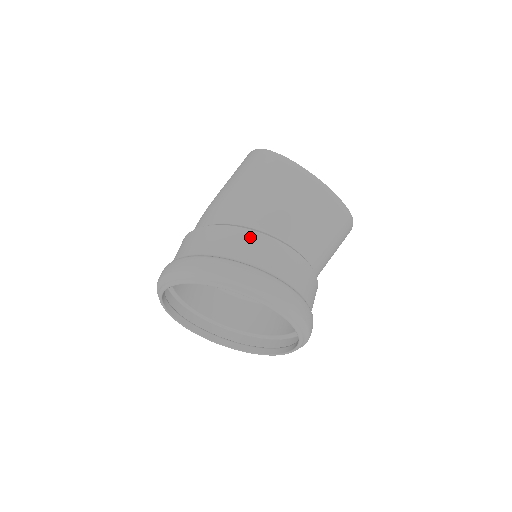
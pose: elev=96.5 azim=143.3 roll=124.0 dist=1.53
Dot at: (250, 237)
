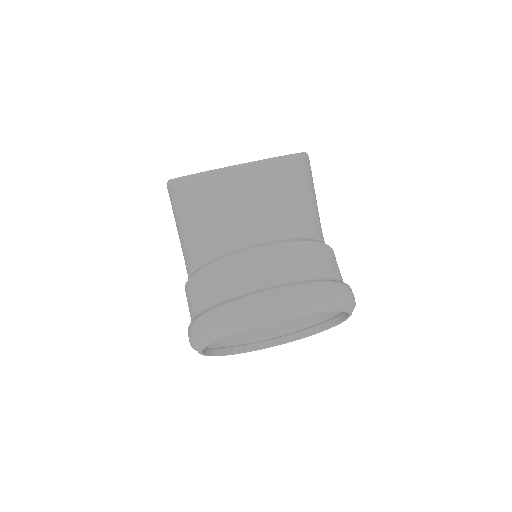
Dot at: (207, 275)
